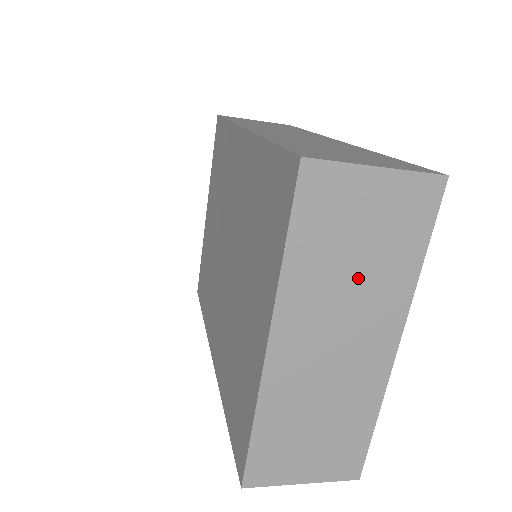
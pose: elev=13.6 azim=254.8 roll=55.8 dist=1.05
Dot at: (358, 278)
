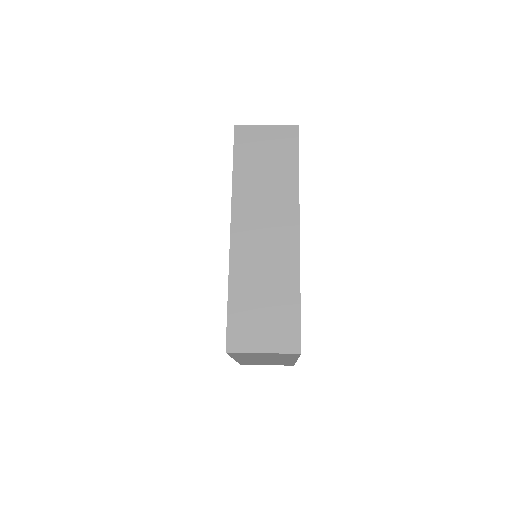
Dot at: occluded
